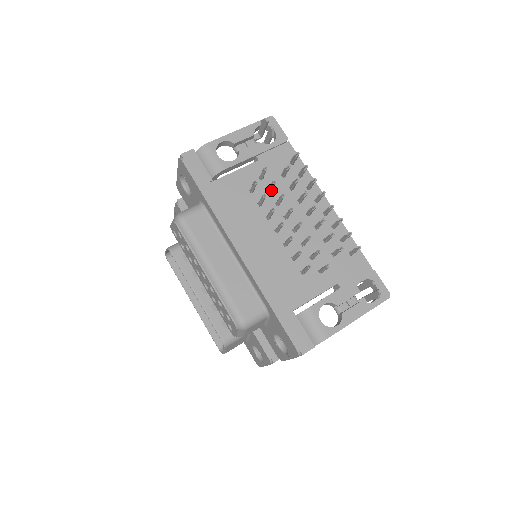
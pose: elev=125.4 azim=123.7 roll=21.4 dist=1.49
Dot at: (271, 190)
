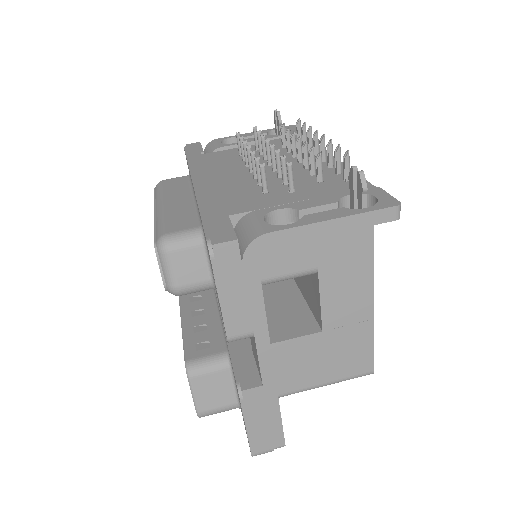
Dot at: (261, 150)
